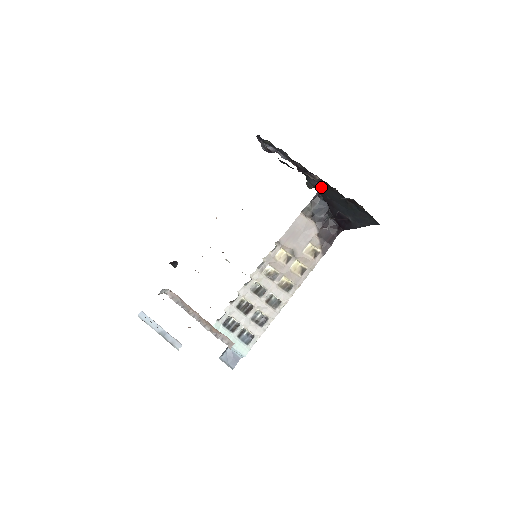
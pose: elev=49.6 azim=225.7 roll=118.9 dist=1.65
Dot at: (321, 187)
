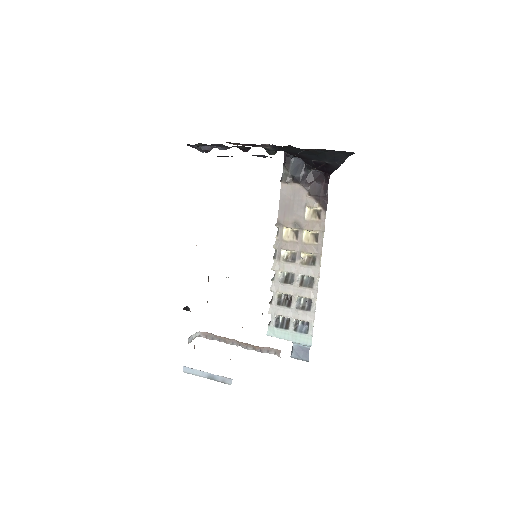
Dot at: (270, 157)
